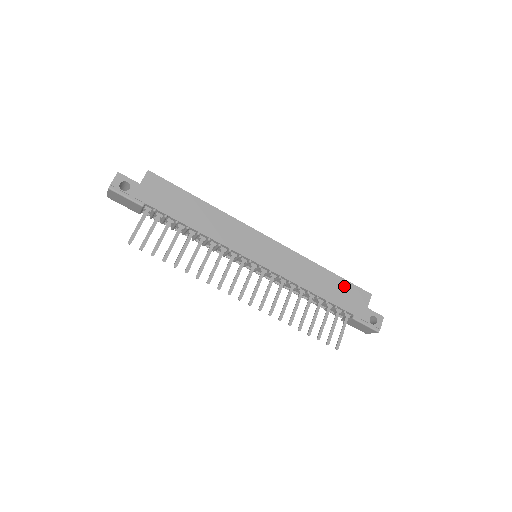
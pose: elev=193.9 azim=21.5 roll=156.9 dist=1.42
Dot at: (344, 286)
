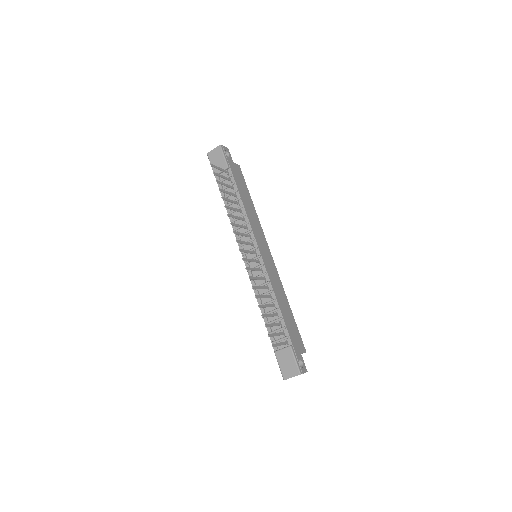
Dot at: (294, 326)
